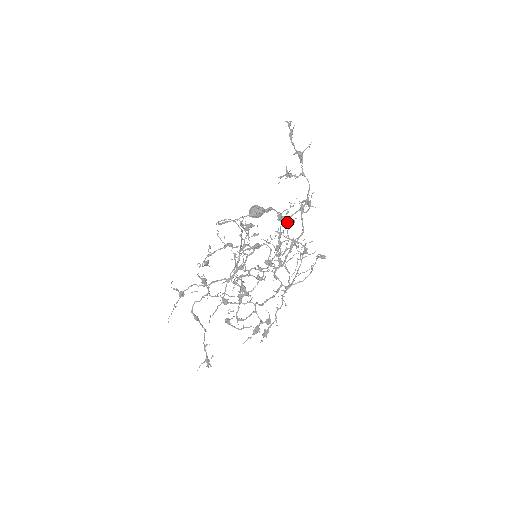
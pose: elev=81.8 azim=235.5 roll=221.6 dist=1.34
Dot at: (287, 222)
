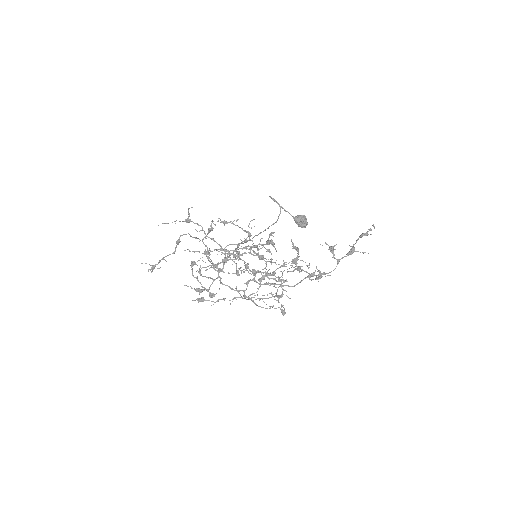
Dot at: (295, 268)
